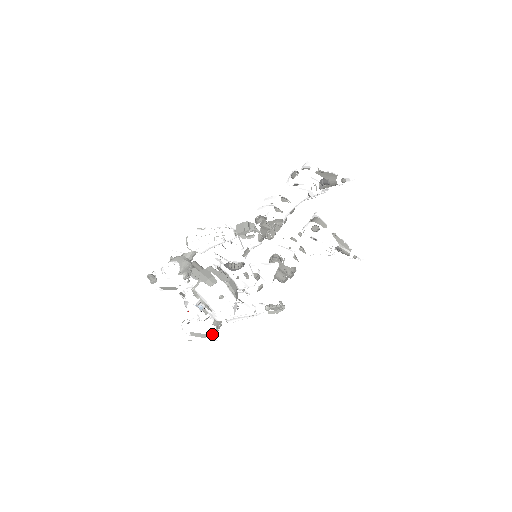
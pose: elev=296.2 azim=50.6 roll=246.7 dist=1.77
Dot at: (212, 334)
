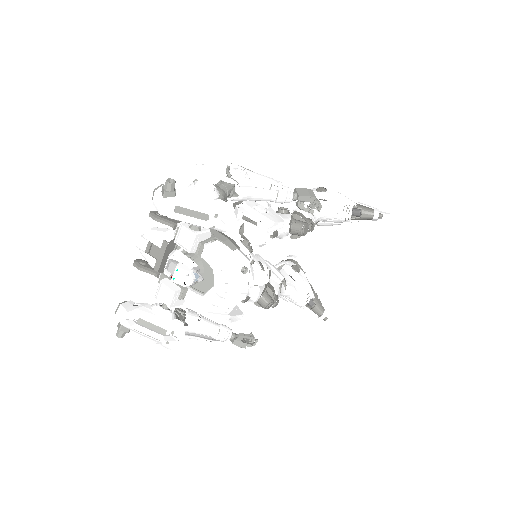
Dot at: (176, 333)
